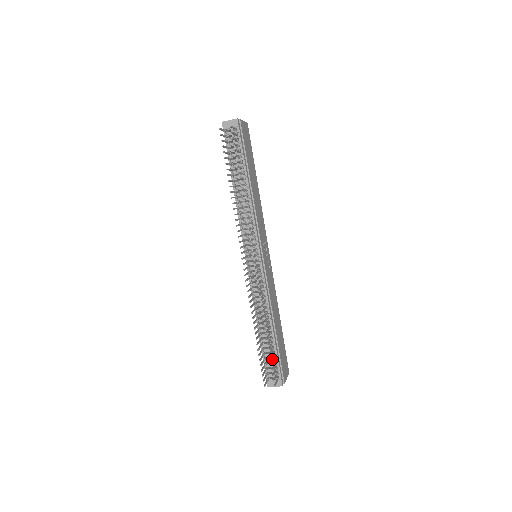
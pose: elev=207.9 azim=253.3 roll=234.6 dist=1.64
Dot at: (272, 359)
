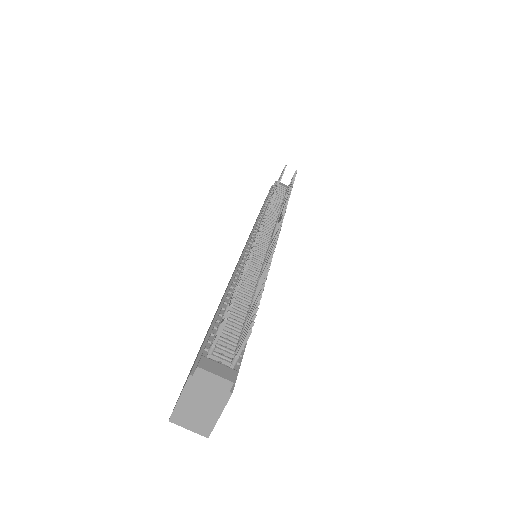
Dot at: (234, 334)
